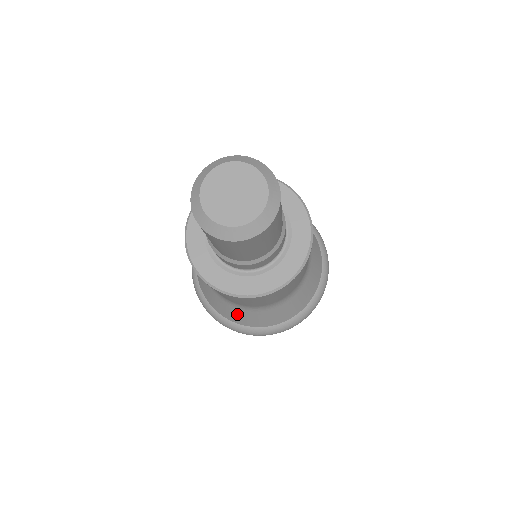
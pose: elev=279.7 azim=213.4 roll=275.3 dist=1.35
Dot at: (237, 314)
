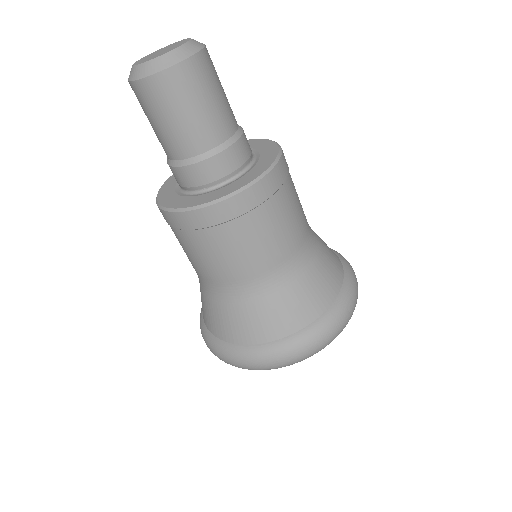
Dot at: (286, 305)
